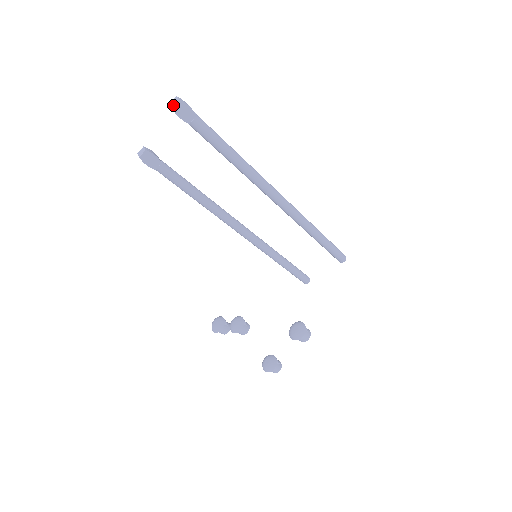
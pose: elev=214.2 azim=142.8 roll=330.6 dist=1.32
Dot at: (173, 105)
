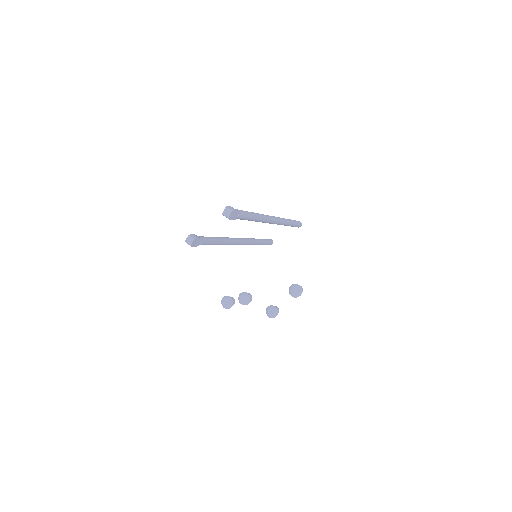
Dot at: (228, 216)
